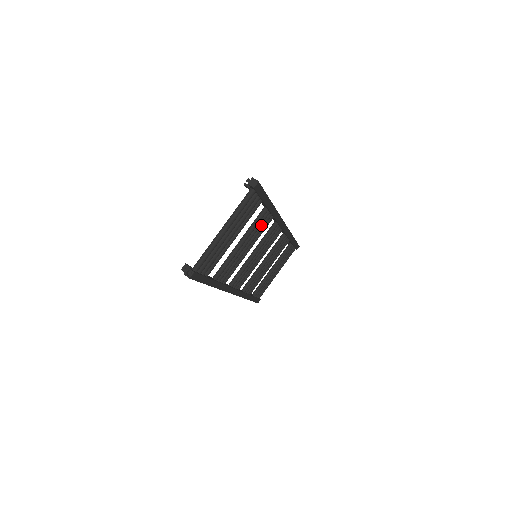
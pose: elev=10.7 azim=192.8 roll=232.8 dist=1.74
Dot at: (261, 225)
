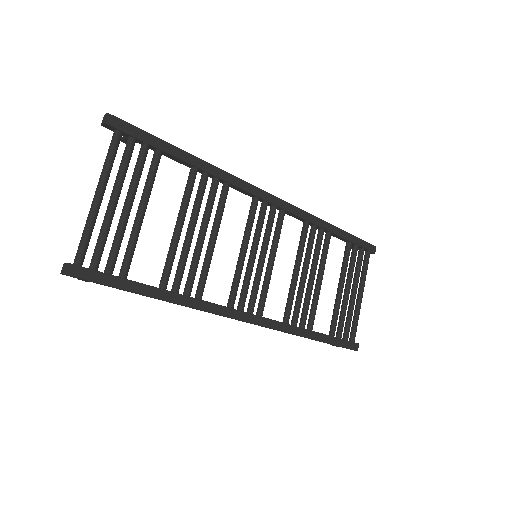
Dot at: (209, 197)
